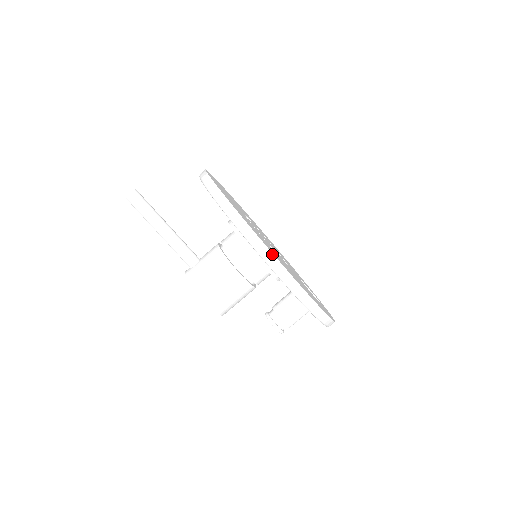
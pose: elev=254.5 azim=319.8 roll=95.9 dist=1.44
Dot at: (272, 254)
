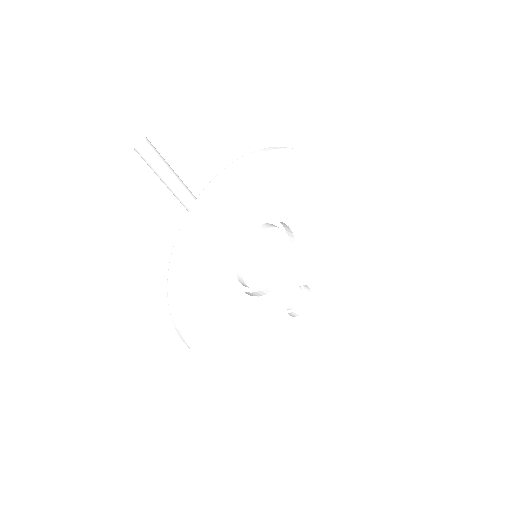
Dot at: (189, 347)
